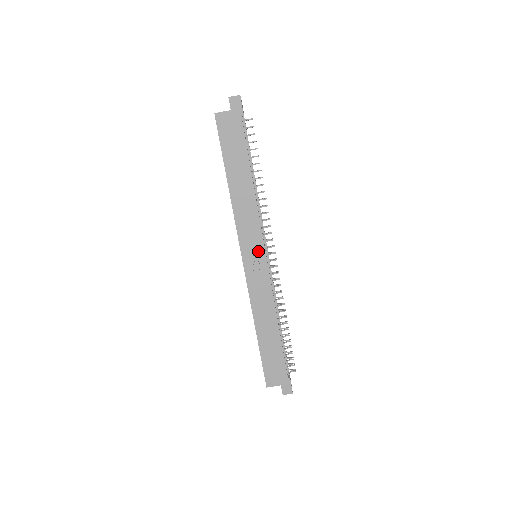
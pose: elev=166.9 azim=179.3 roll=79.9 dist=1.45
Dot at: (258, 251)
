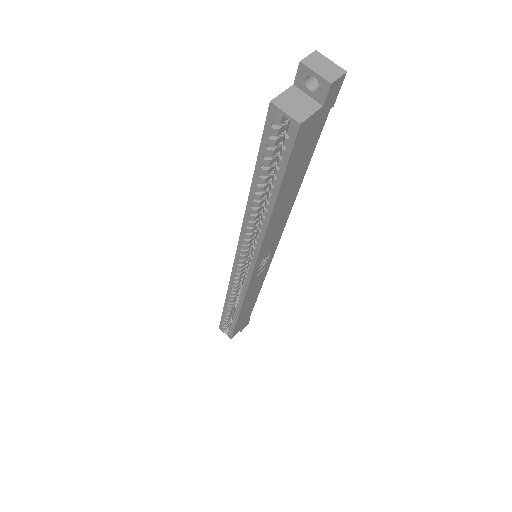
Dot at: (269, 256)
